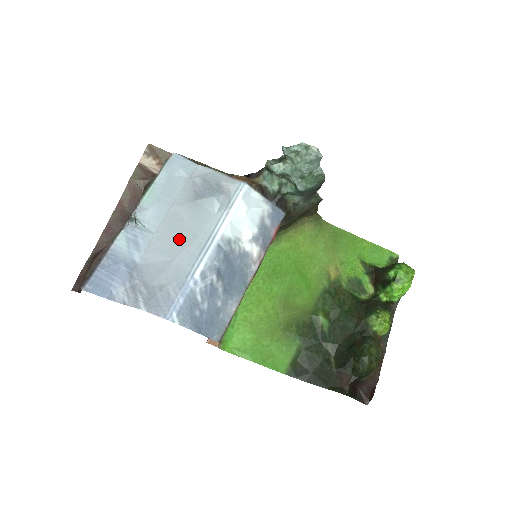
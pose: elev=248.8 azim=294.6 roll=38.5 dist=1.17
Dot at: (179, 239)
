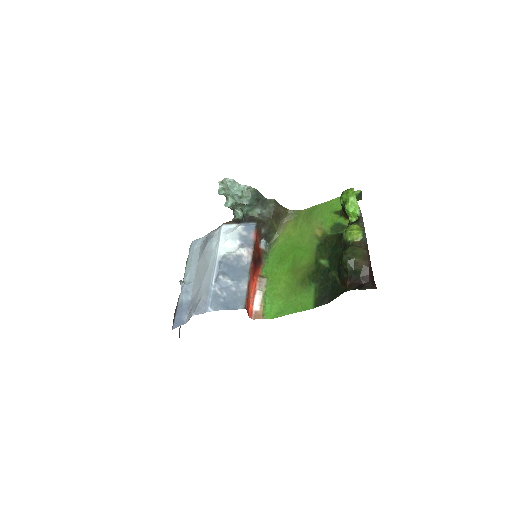
Dot at: (202, 274)
